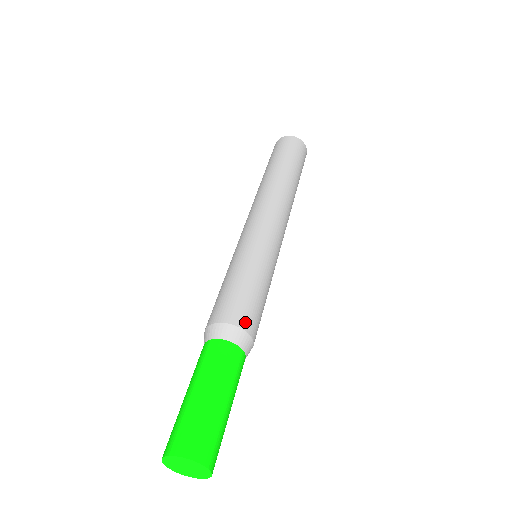
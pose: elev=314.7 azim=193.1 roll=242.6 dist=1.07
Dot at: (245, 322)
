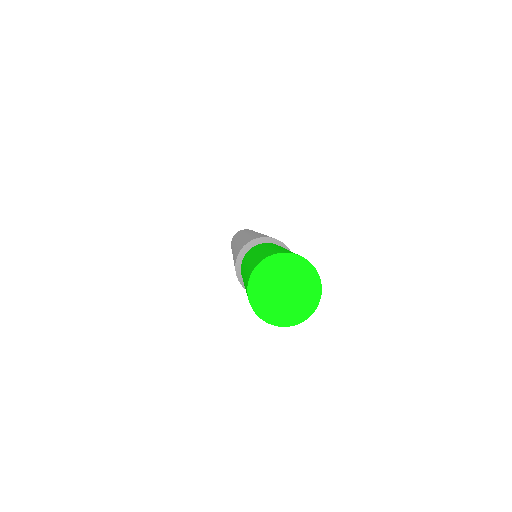
Dot at: occluded
